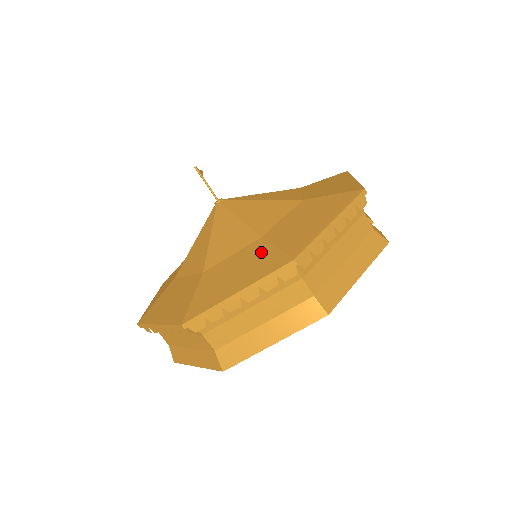
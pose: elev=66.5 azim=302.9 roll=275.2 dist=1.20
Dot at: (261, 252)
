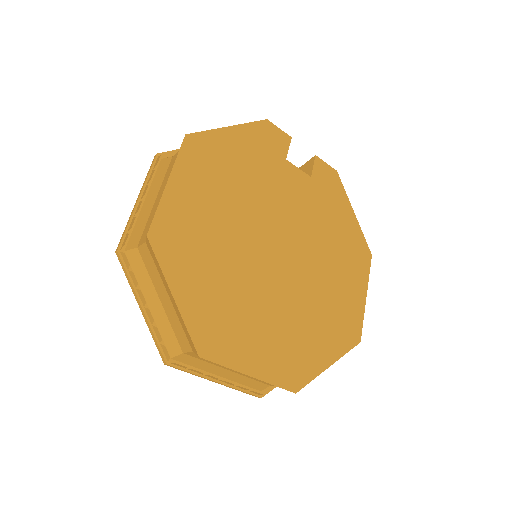
Dot at: occluded
